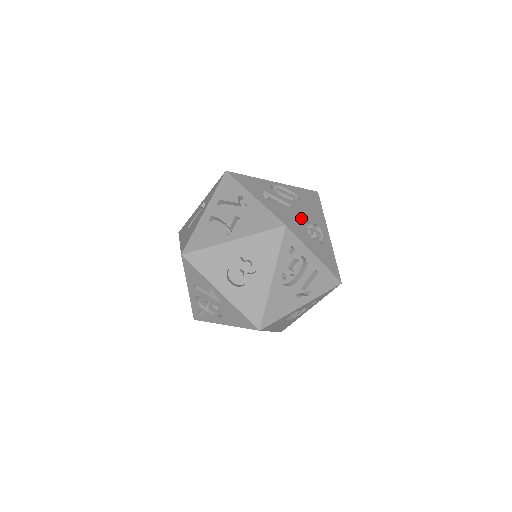
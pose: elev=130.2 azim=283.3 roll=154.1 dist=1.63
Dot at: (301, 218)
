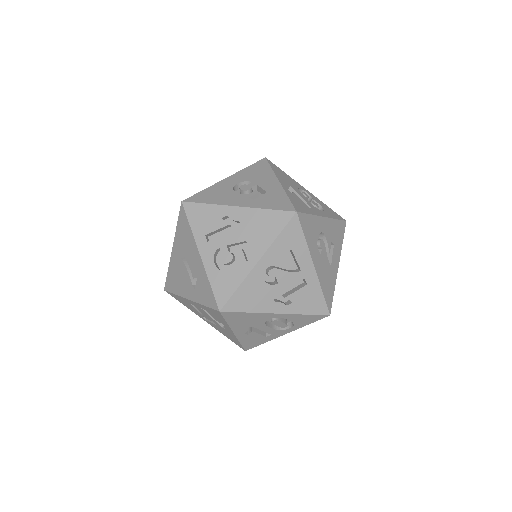
Dot at: occluded
